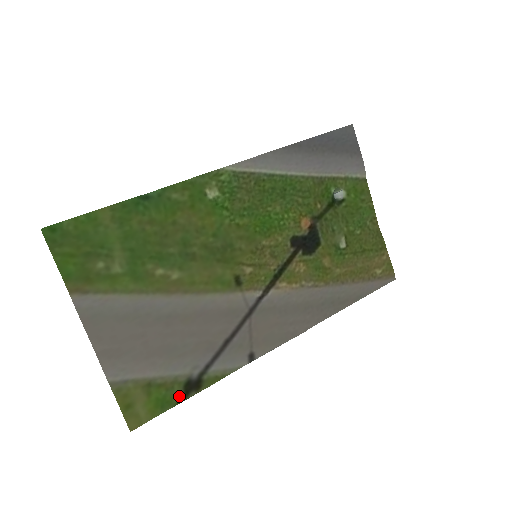
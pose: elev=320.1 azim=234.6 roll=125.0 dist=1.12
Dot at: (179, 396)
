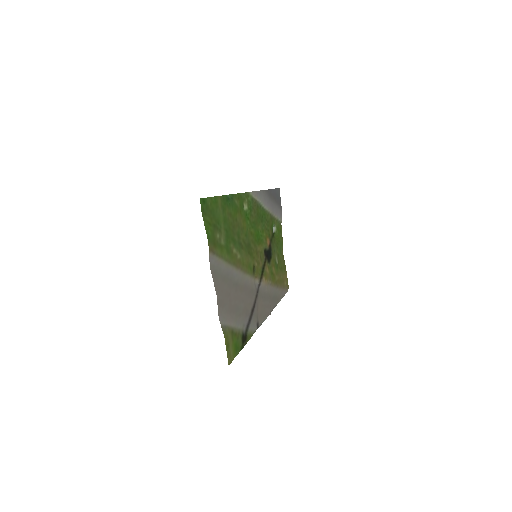
Dot at: (241, 345)
